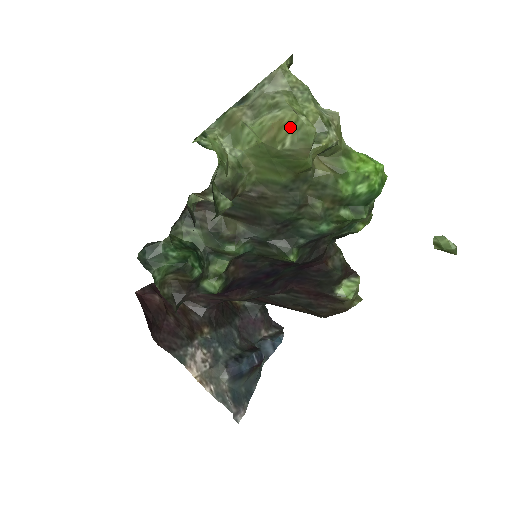
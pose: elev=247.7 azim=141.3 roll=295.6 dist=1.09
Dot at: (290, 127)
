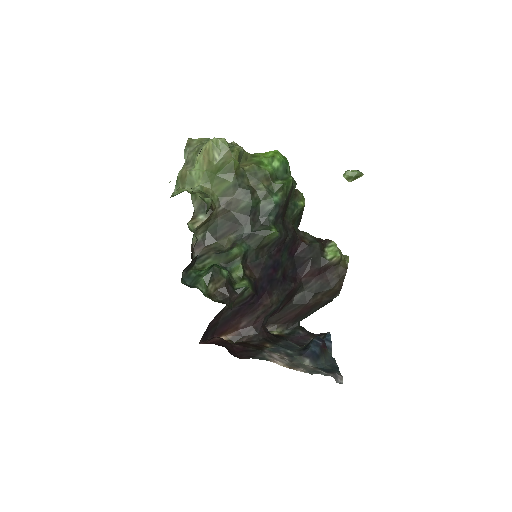
Dot at: (212, 148)
